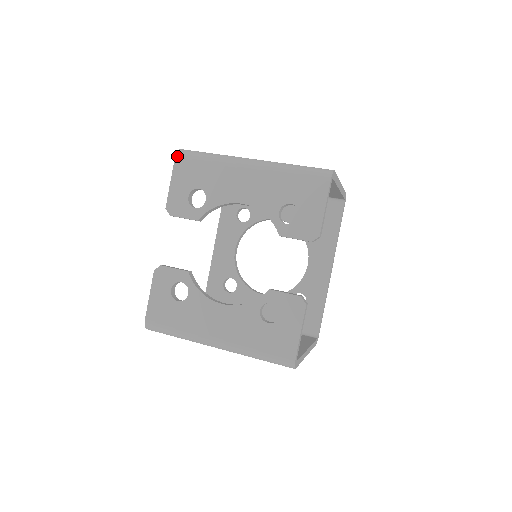
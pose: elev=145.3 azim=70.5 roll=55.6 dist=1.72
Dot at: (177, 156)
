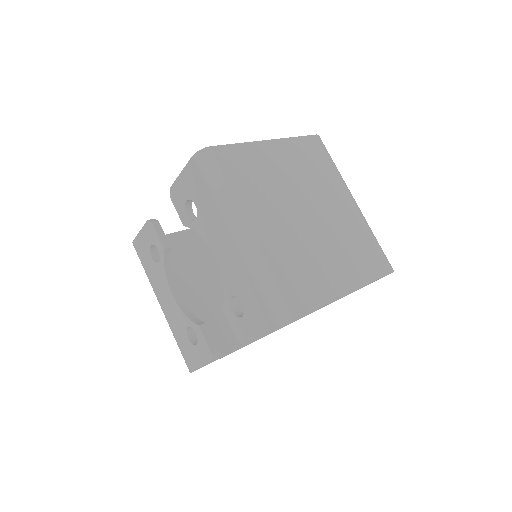
Dot at: (194, 156)
